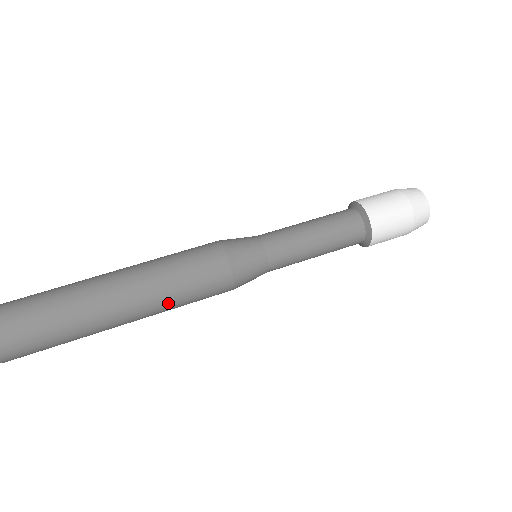
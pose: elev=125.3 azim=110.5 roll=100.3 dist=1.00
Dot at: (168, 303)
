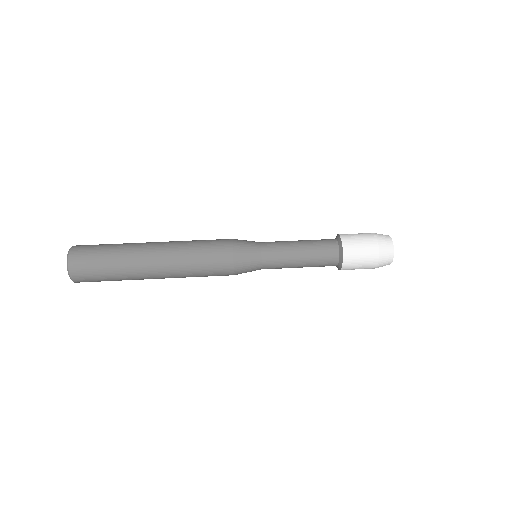
Dot at: (186, 268)
